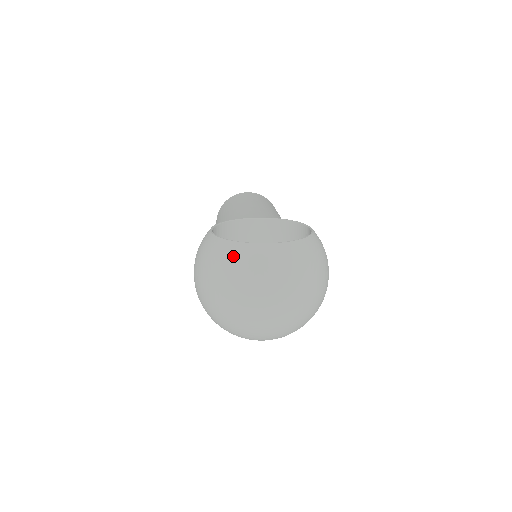
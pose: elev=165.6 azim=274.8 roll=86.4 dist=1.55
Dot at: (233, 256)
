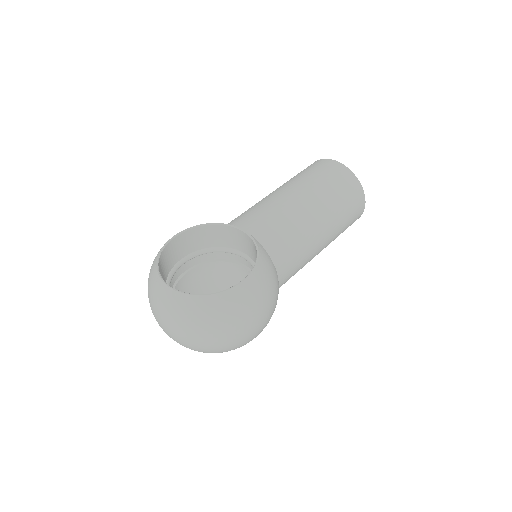
Dot at: (151, 279)
